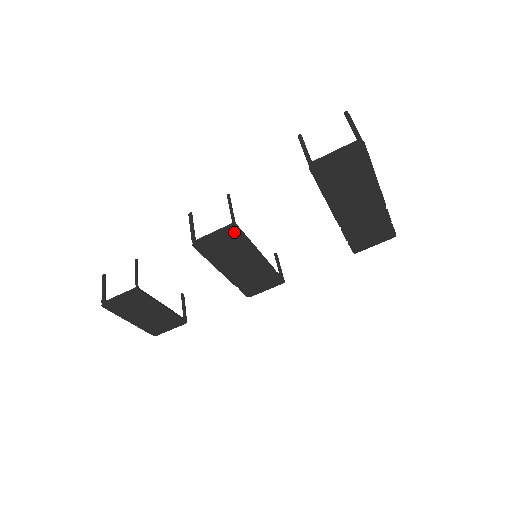
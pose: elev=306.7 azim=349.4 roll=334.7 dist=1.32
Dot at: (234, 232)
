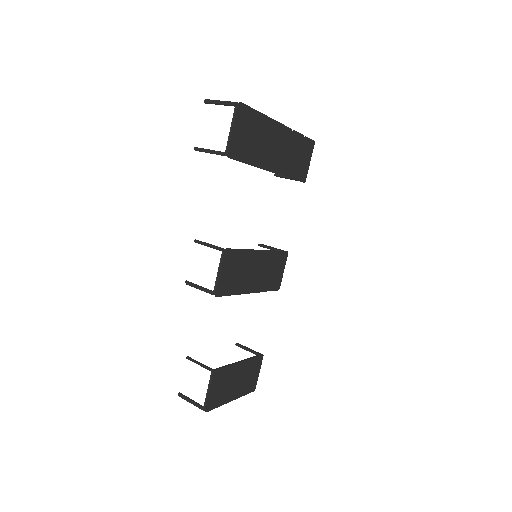
Dot at: (230, 256)
